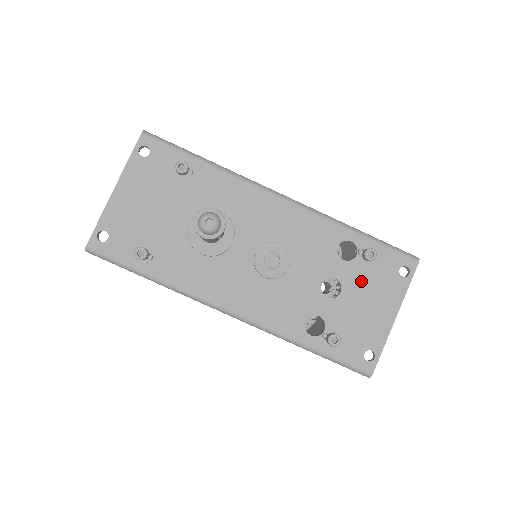
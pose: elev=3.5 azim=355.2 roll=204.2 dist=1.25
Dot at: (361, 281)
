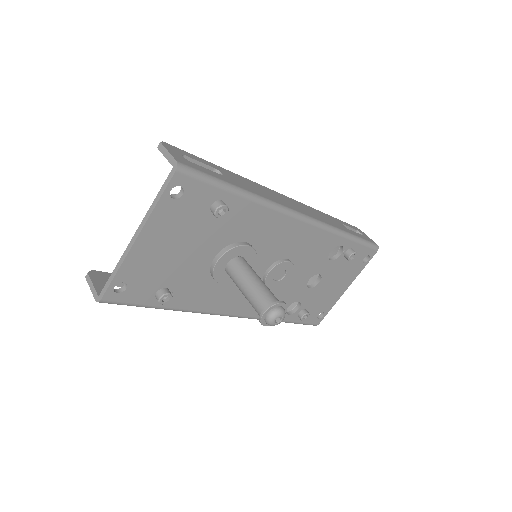
Dot at: (336, 272)
